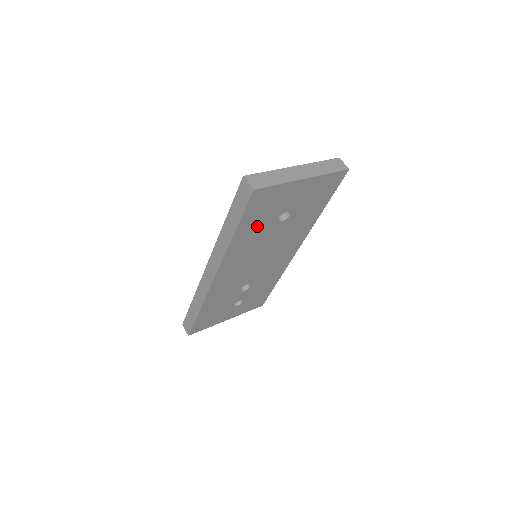
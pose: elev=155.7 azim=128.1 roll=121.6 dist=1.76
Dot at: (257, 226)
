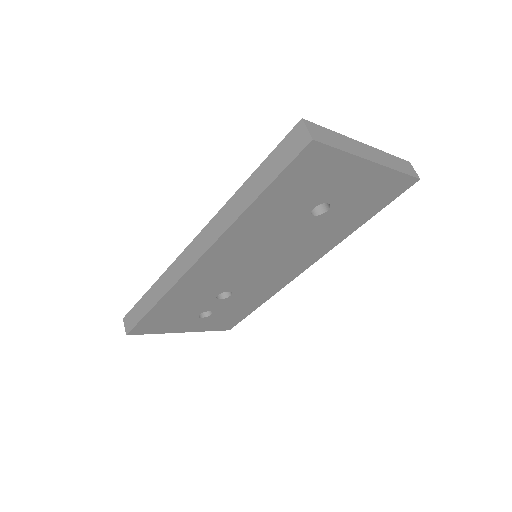
Dot at: (284, 206)
